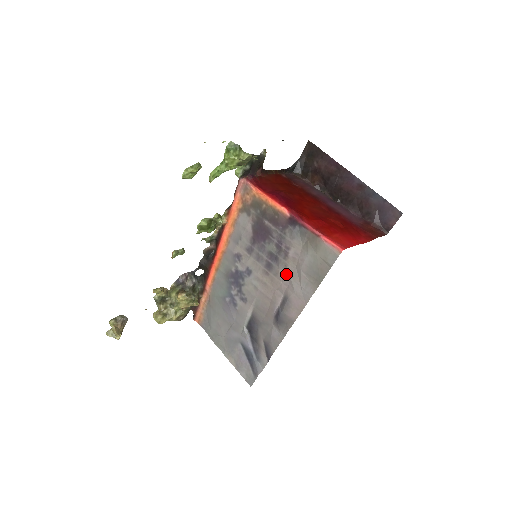
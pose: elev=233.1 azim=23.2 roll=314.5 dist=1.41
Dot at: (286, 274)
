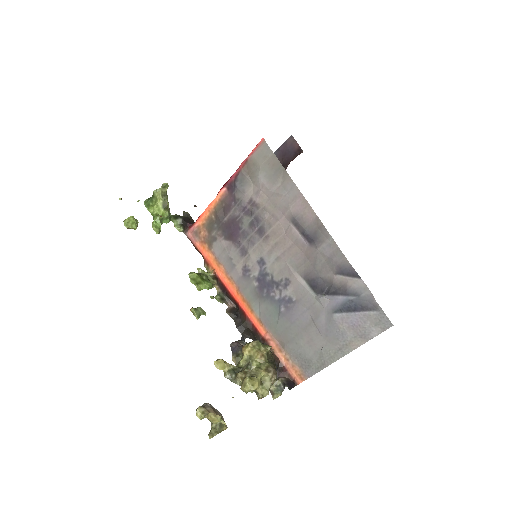
Dot at: (272, 212)
